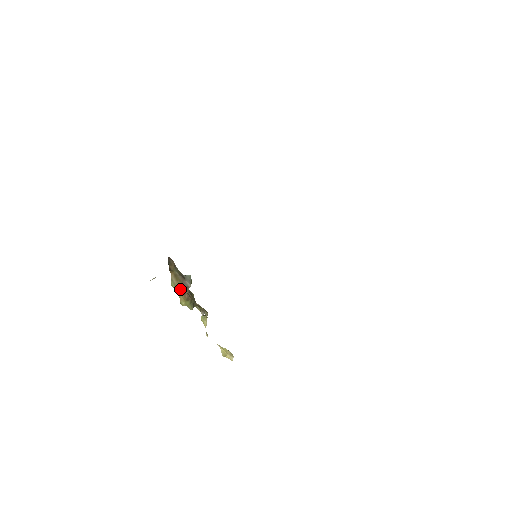
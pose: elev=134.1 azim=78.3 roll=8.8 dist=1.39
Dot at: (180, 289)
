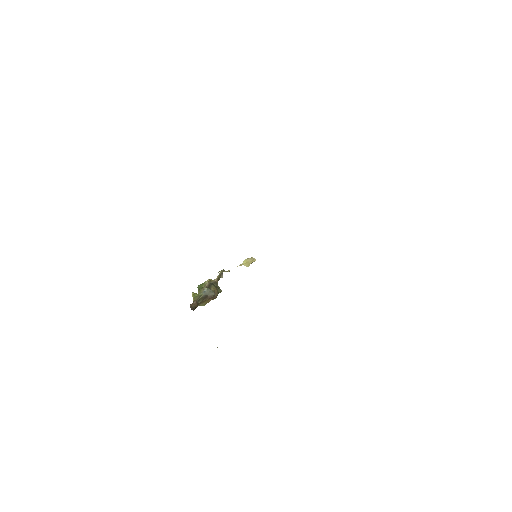
Dot at: (209, 301)
